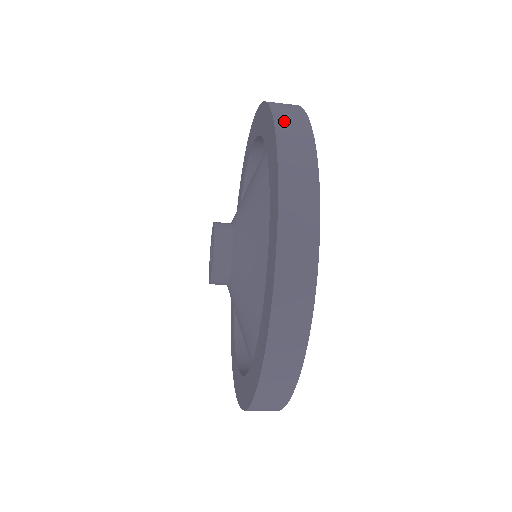
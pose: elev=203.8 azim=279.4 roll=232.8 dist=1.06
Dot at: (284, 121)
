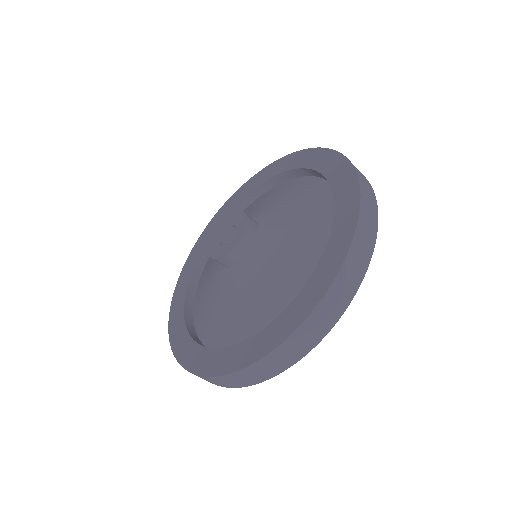
Dot at: (366, 201)
